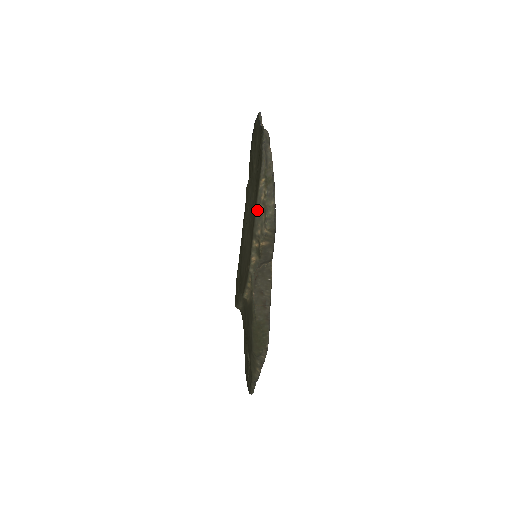
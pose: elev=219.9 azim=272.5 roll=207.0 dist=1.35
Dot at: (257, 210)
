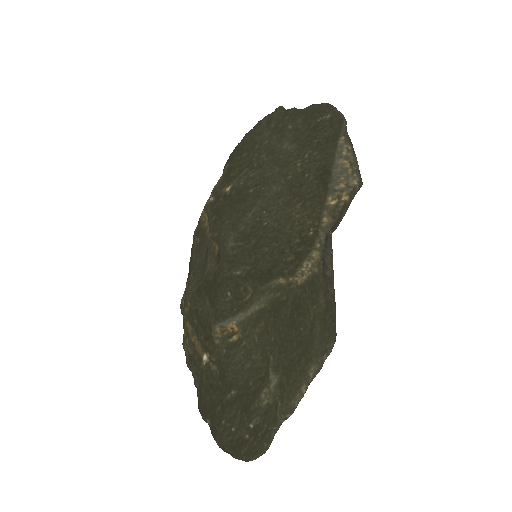
Dot at: (336, 164)
